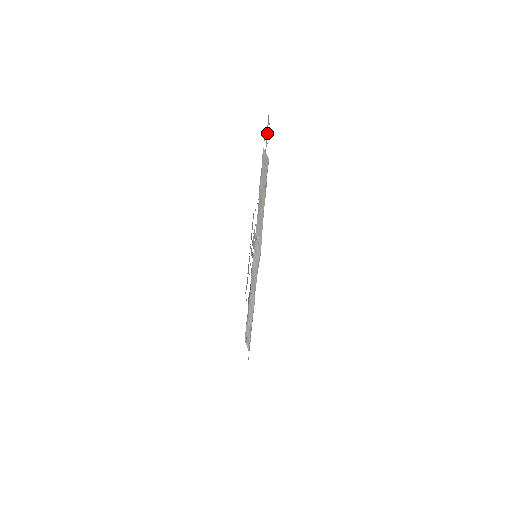
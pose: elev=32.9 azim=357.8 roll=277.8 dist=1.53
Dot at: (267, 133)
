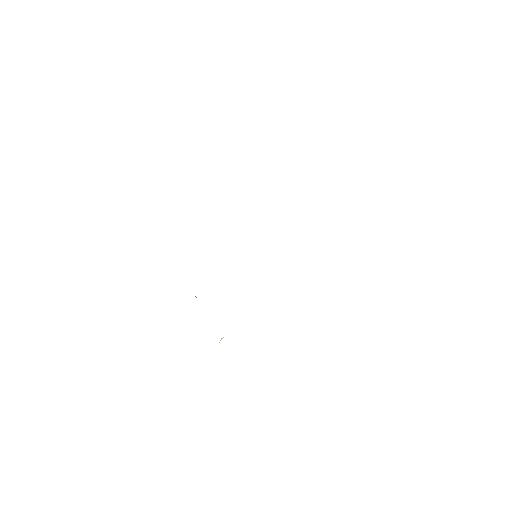
Dot at: occluded
